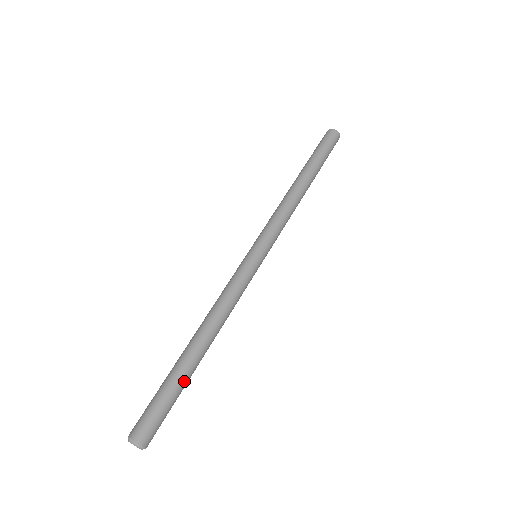
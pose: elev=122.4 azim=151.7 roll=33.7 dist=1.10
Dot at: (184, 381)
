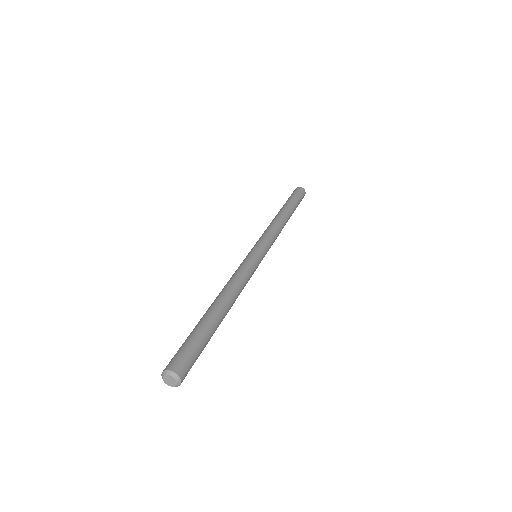
Dot at: (206, 327)
